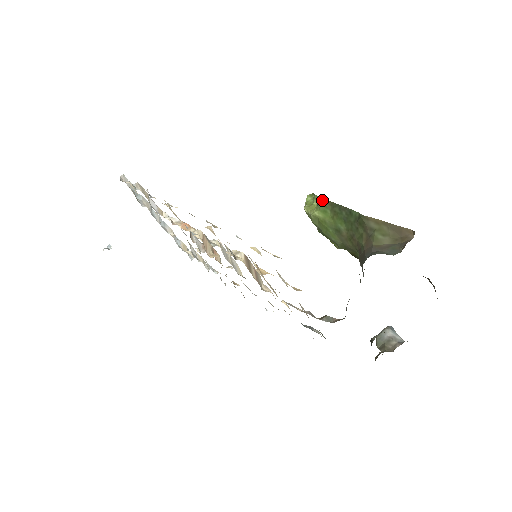
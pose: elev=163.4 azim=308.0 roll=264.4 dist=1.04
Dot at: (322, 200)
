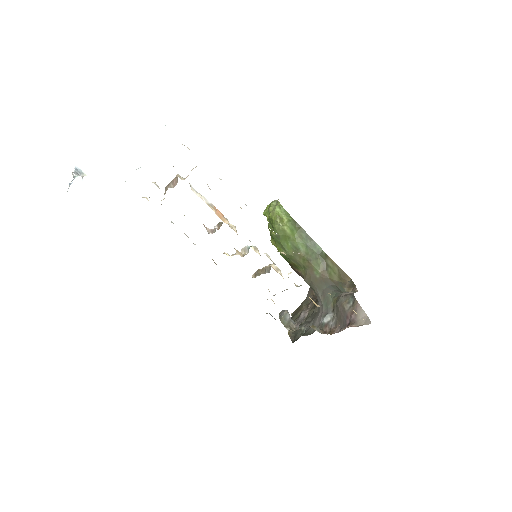
Dot at: (294, 221)
